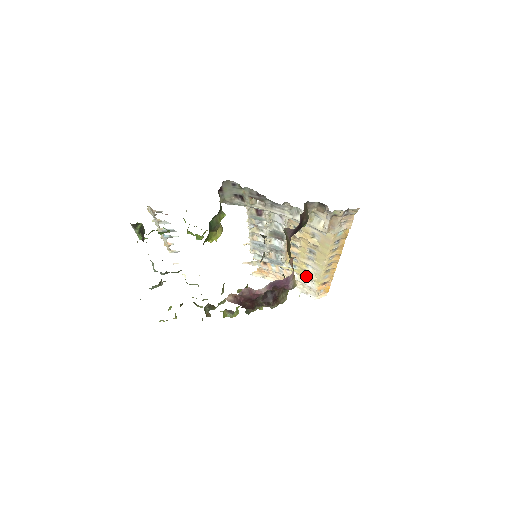
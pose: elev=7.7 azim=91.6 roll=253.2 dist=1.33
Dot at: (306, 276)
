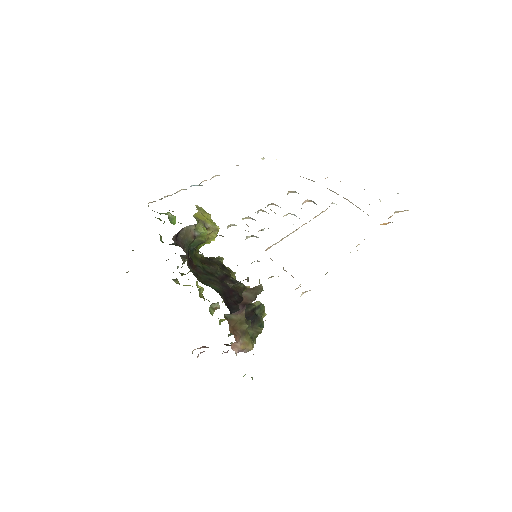
Dot at: occluded
